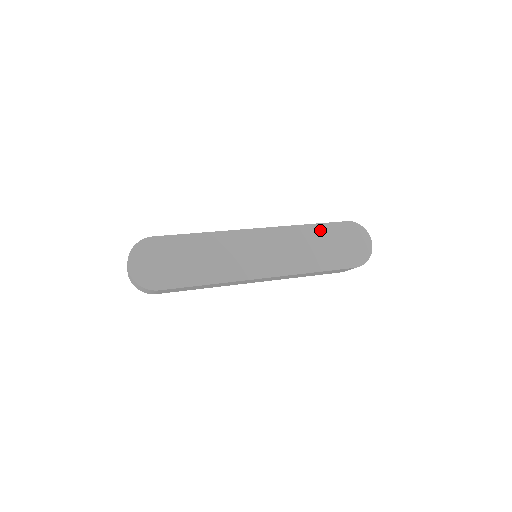
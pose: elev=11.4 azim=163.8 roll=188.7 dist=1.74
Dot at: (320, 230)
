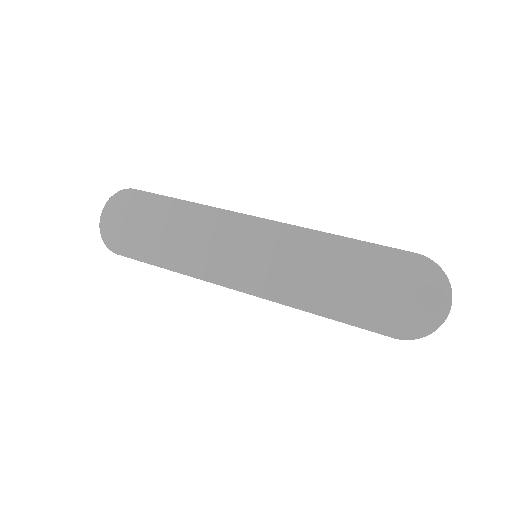
Dot at: (356, 252)
